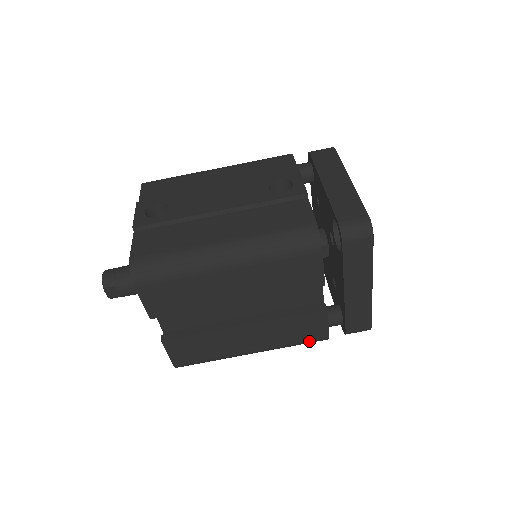
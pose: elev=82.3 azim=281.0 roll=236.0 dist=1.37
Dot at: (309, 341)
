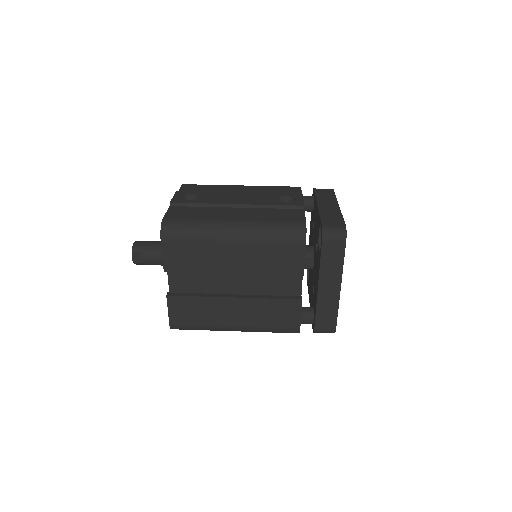
Dot at: (283, 329)
